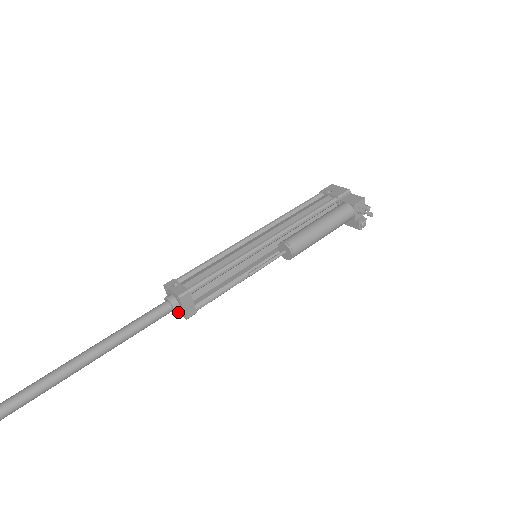
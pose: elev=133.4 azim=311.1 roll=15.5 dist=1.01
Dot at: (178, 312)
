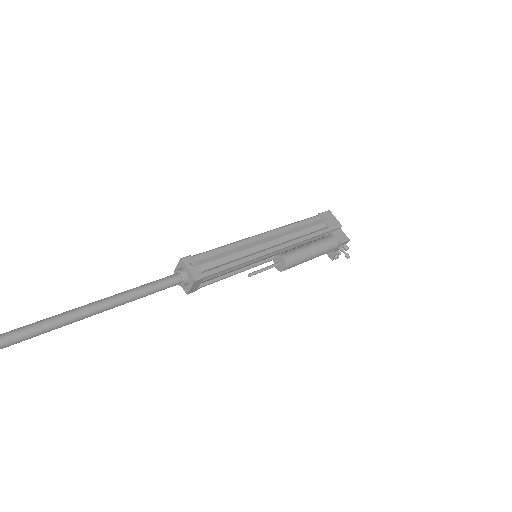
Dot at: occluded
